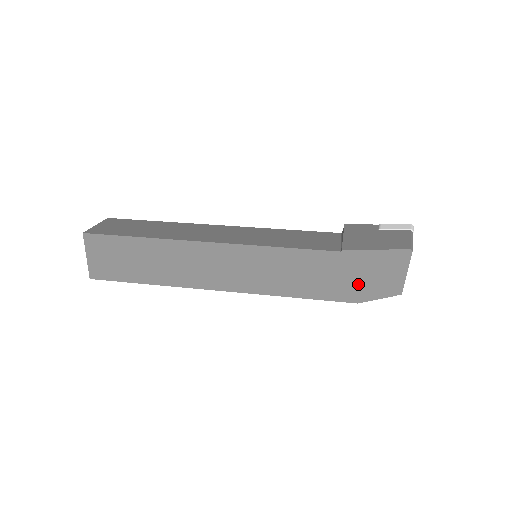
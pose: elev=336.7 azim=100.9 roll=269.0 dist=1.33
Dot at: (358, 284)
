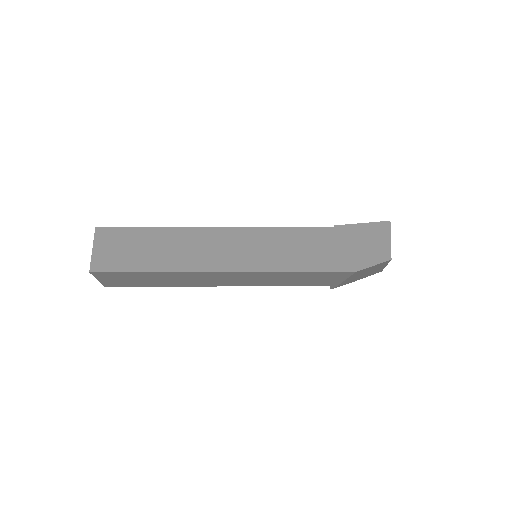
Dot at: (353, 254)
